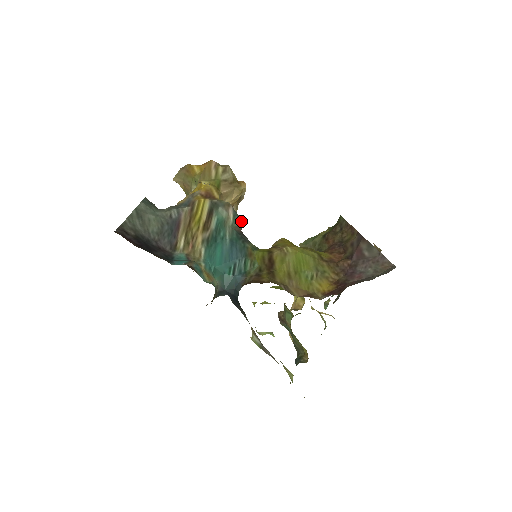
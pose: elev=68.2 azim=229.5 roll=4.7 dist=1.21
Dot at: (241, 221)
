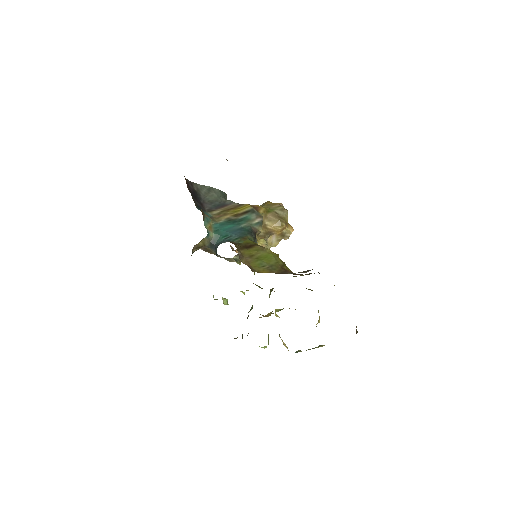
Dot at: (261, 228)
